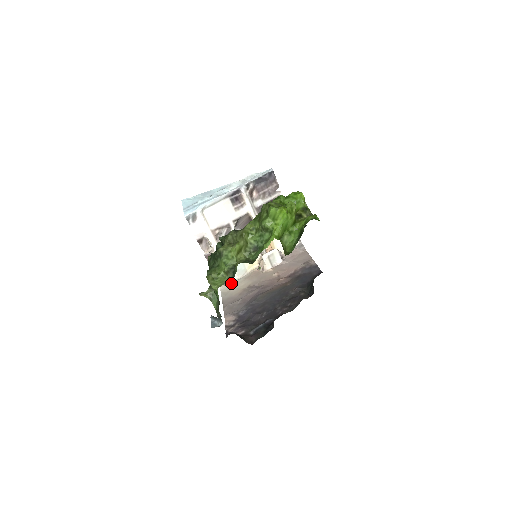
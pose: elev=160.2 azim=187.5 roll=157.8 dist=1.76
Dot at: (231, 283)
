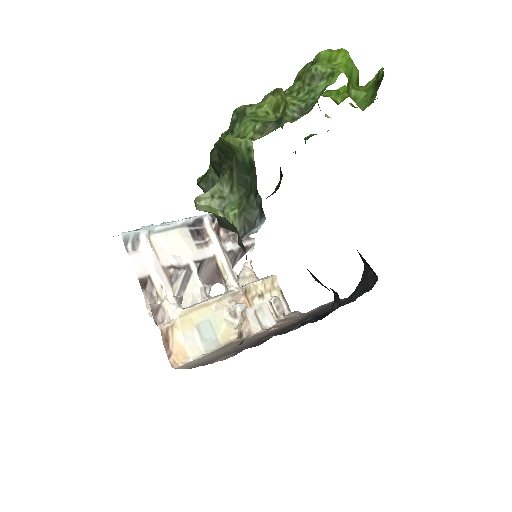
Dot at: (196, 359)
